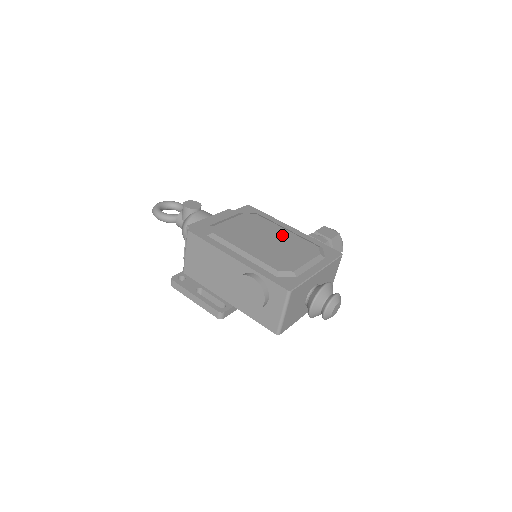
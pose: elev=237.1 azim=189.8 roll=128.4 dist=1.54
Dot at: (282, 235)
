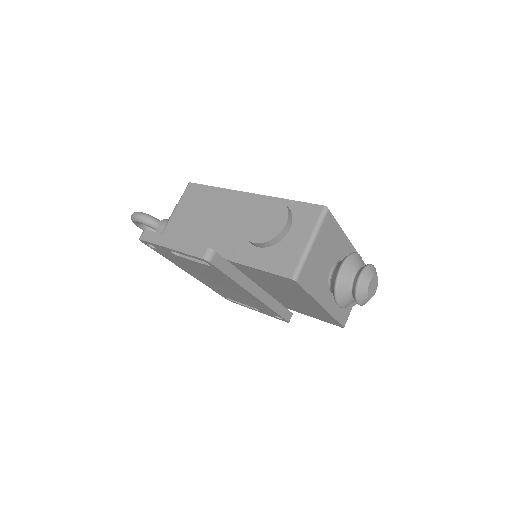
Dot at: occluded
